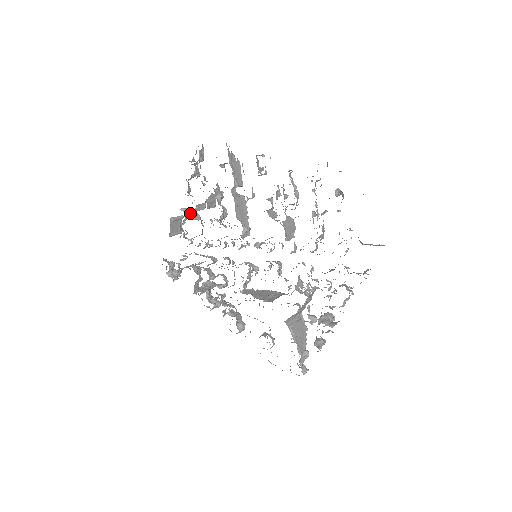
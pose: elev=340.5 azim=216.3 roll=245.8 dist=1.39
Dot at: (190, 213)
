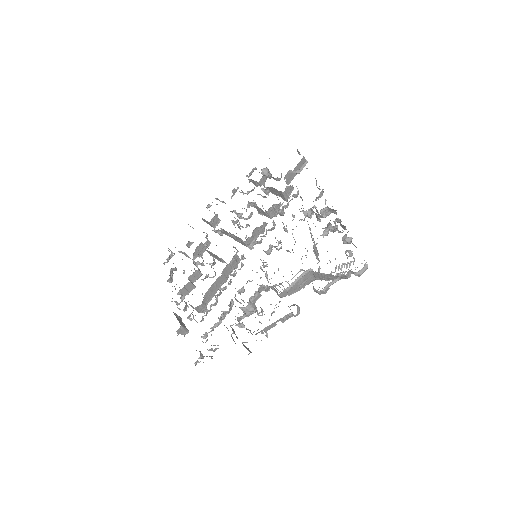
Dot at: occluded
